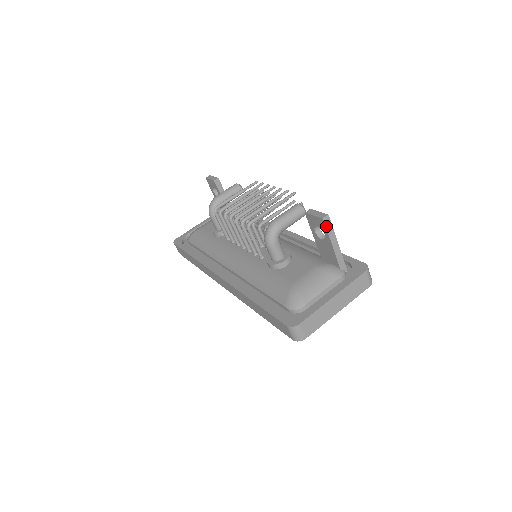
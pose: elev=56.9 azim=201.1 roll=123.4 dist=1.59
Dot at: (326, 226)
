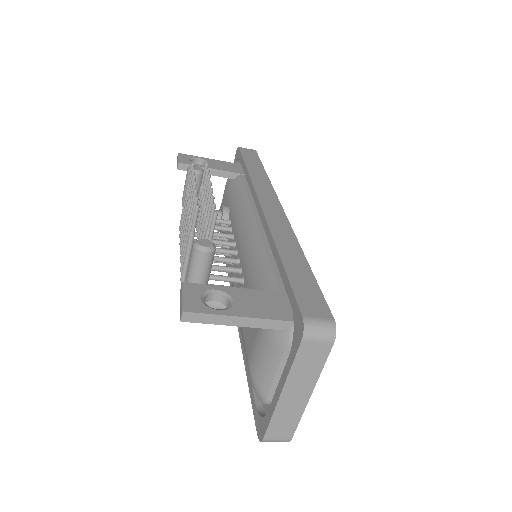
Dot at: (196, 322)
